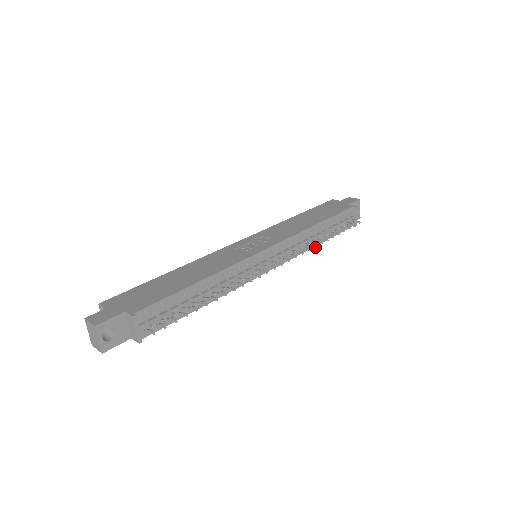
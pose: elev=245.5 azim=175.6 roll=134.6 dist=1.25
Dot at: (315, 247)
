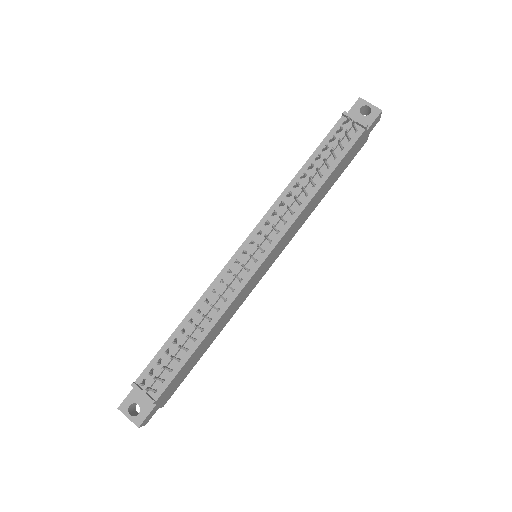
Dot at: (295, 197)
